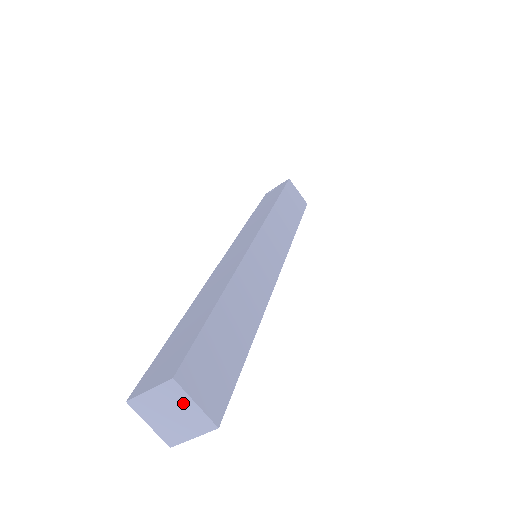
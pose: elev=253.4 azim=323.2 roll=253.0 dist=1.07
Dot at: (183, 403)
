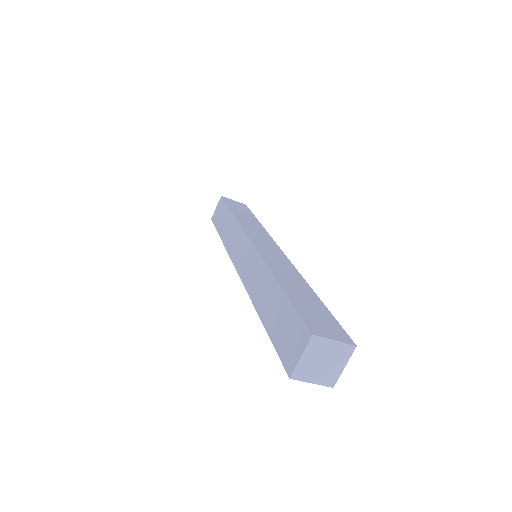
Dot at: (327, 347)
